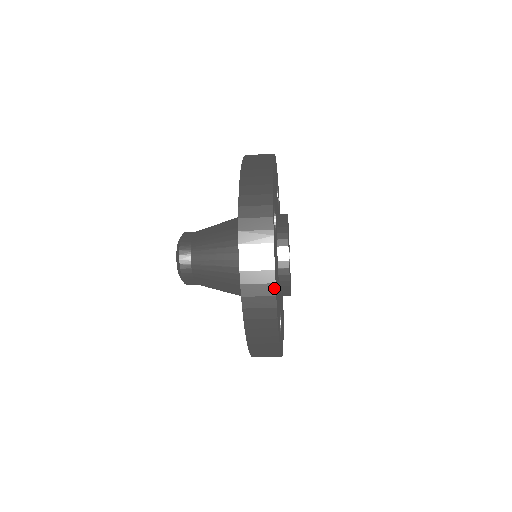
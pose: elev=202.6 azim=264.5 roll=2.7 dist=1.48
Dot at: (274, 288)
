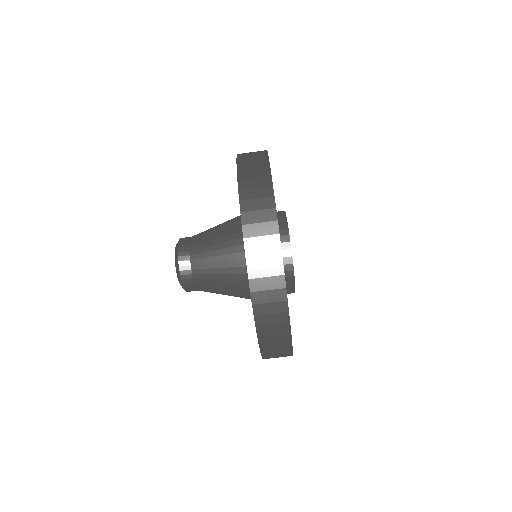
Dot at: (273, 201)
